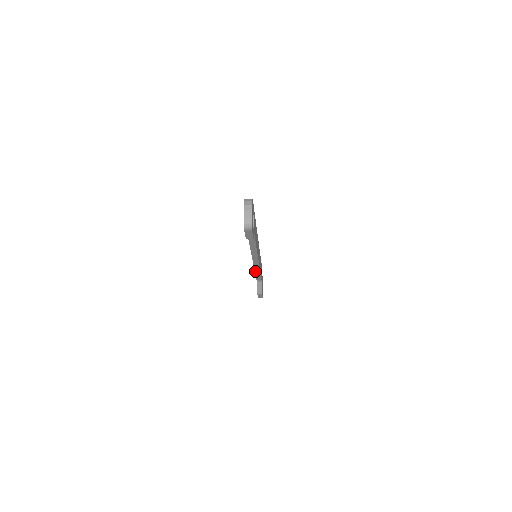
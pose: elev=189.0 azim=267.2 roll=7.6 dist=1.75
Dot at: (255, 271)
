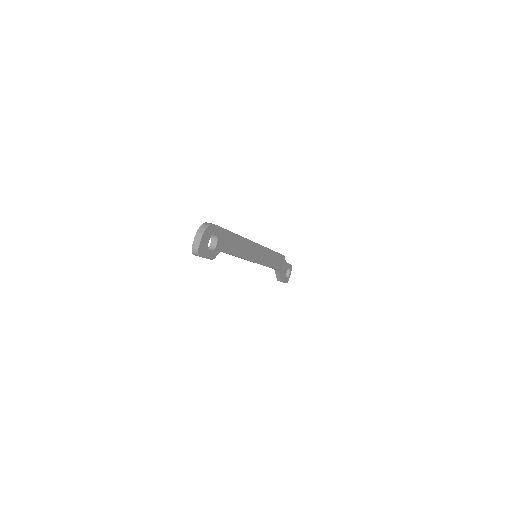
Dot at: occluded
